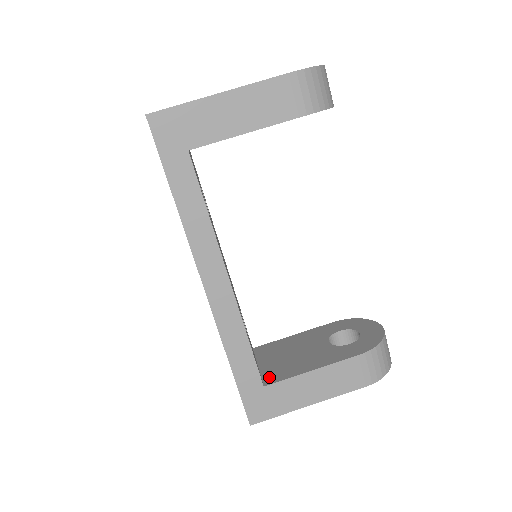
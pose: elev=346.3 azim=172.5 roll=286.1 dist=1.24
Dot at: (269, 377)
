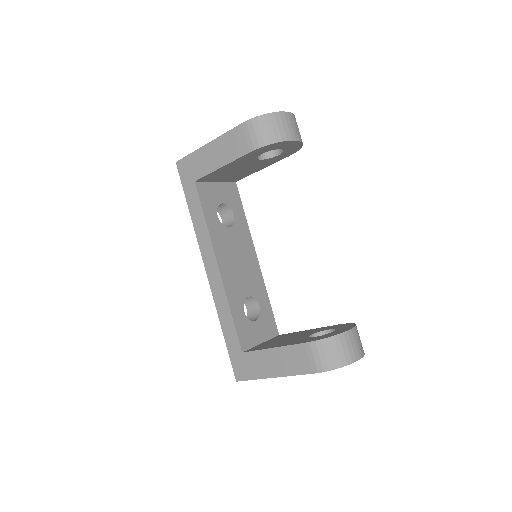
Dot at: (252, 349)
